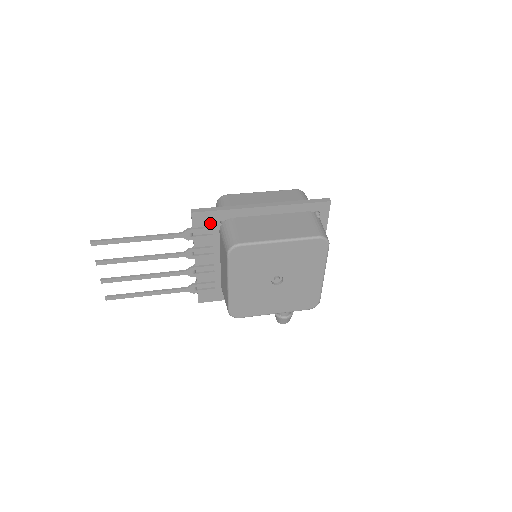
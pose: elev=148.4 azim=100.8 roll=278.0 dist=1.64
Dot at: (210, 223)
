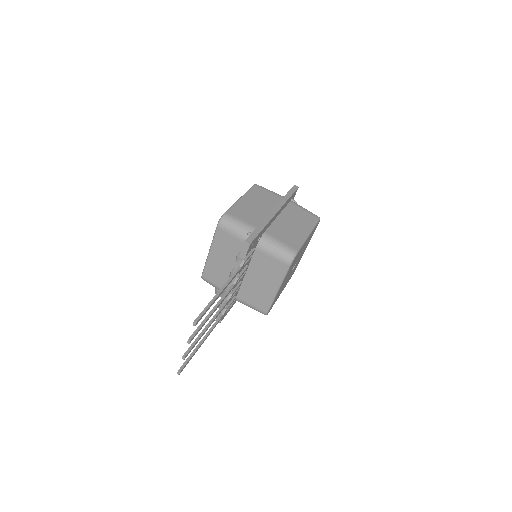
Dot at: (253, 246)
